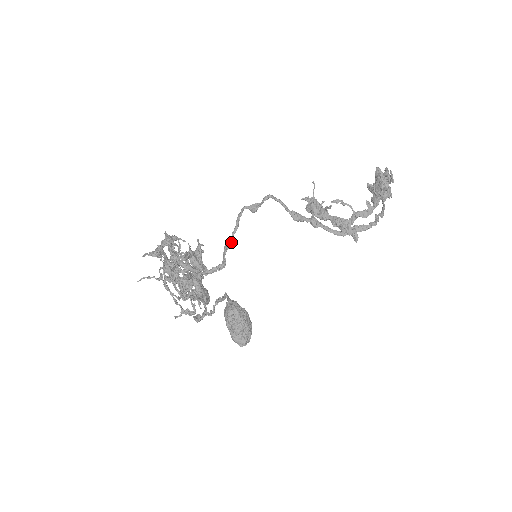
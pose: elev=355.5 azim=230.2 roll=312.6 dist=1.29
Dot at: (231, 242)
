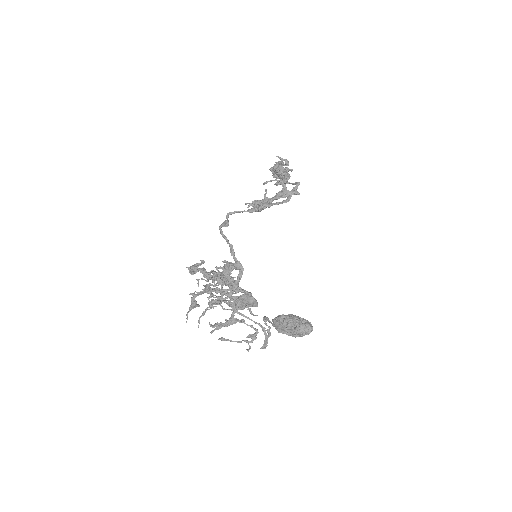
Dot at: (232, 247)
